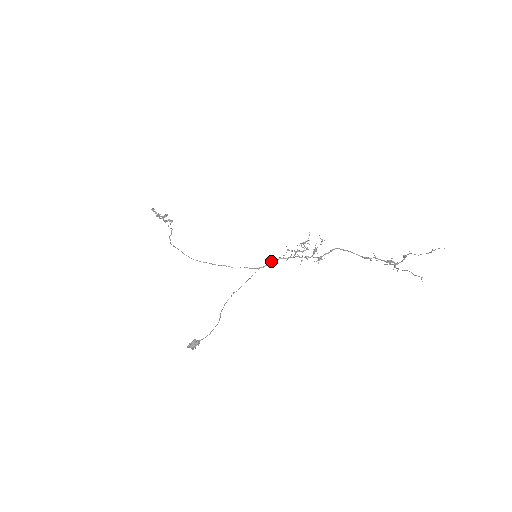
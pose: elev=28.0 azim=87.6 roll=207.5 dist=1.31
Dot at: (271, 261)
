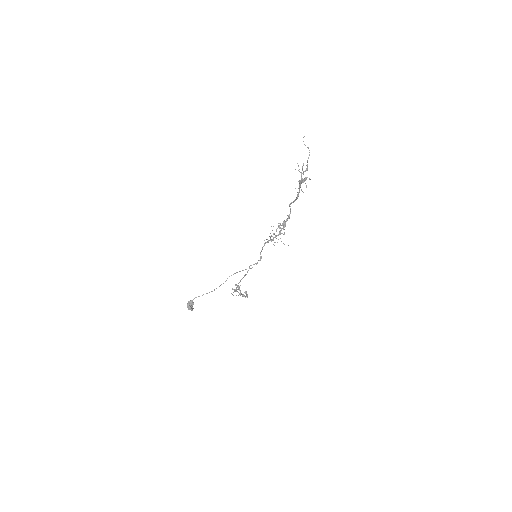
Dot at: (261, 251)
